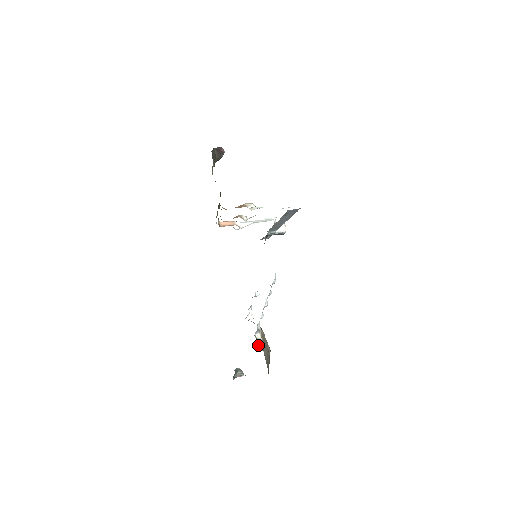
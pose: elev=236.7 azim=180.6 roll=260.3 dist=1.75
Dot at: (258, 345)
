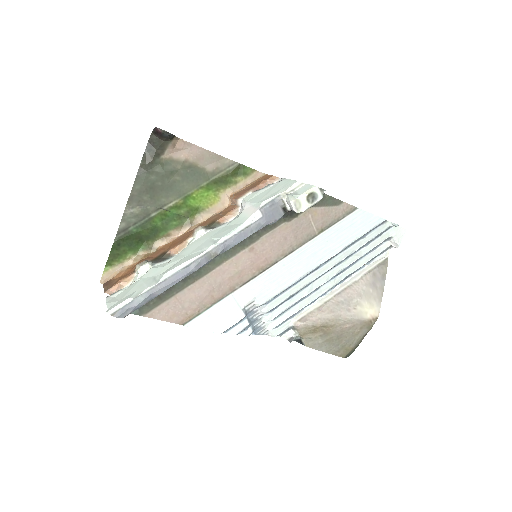
Dot at: (298, 340)
